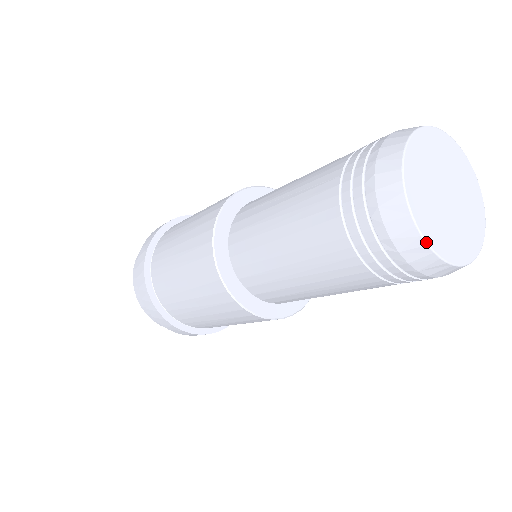
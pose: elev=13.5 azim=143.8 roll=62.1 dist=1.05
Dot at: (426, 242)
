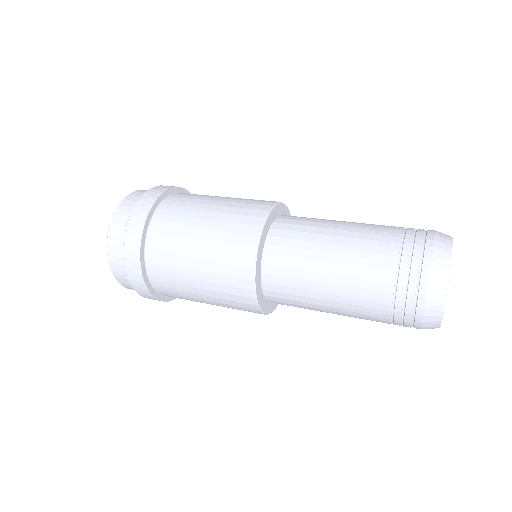
Dot at: occluded
